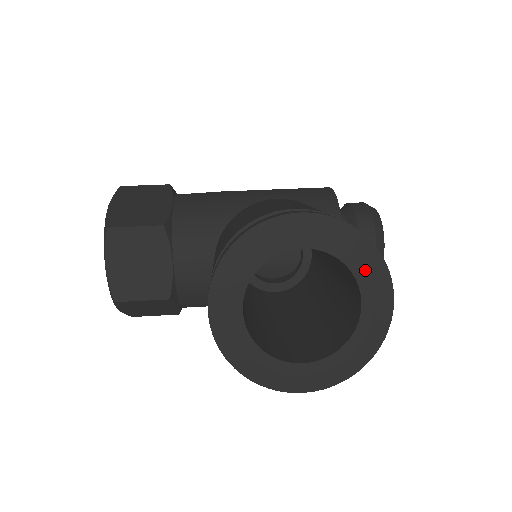
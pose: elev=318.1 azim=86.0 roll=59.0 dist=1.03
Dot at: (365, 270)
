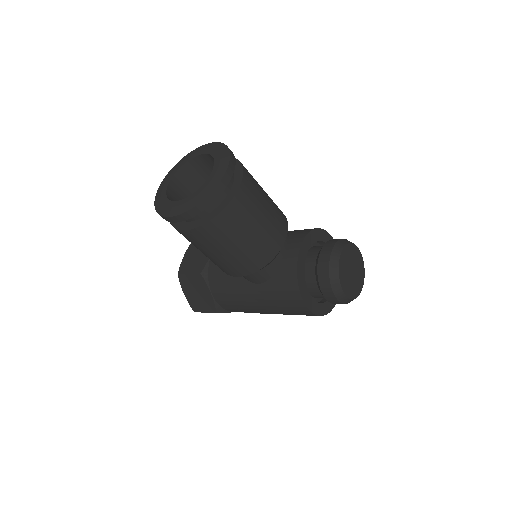
Dot at: (219, 158)
